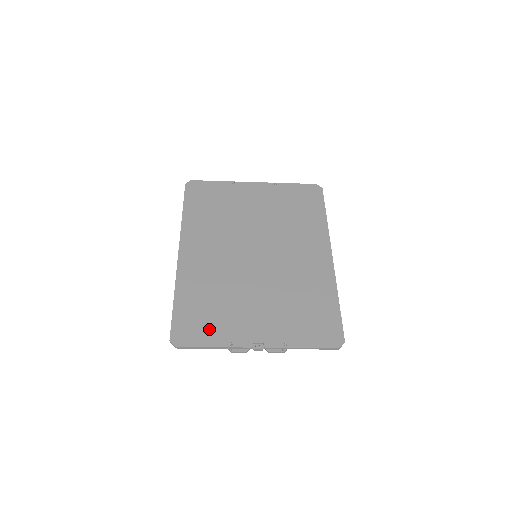
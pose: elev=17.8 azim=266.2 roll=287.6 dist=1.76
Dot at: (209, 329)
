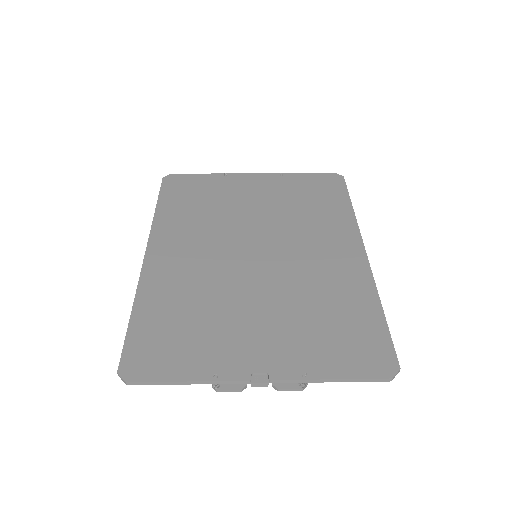
Dot at: (181, 354)
